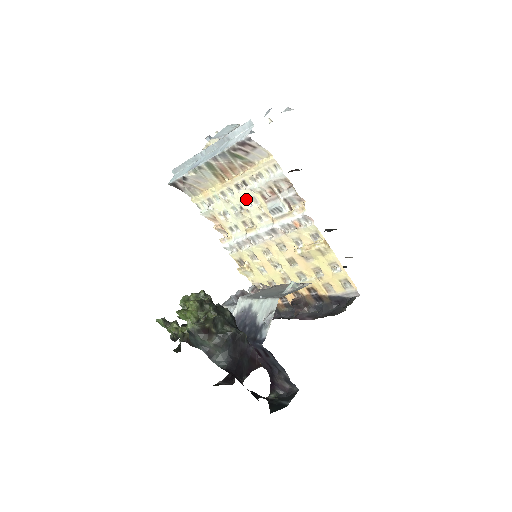
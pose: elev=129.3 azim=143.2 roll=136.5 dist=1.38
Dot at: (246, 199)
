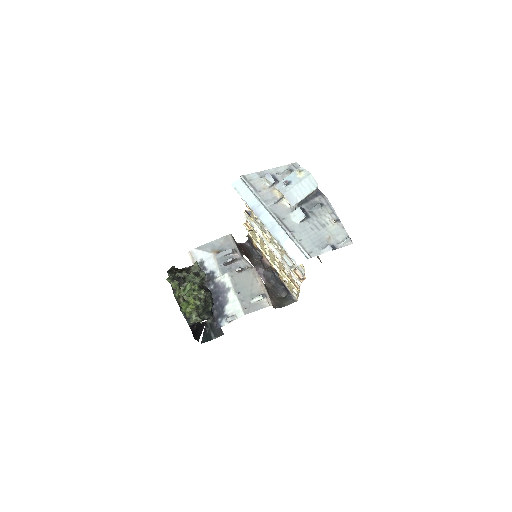
Dot at: (275, 239)
